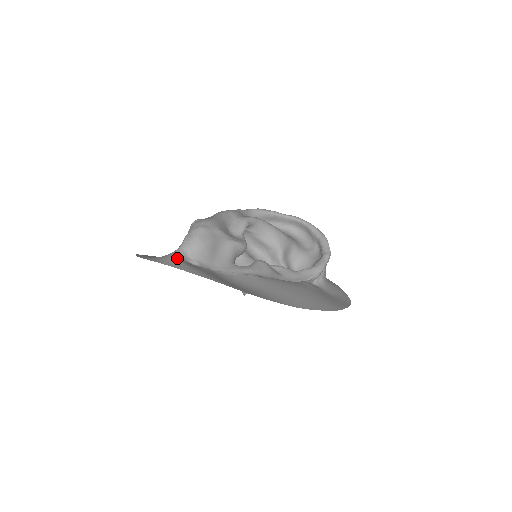
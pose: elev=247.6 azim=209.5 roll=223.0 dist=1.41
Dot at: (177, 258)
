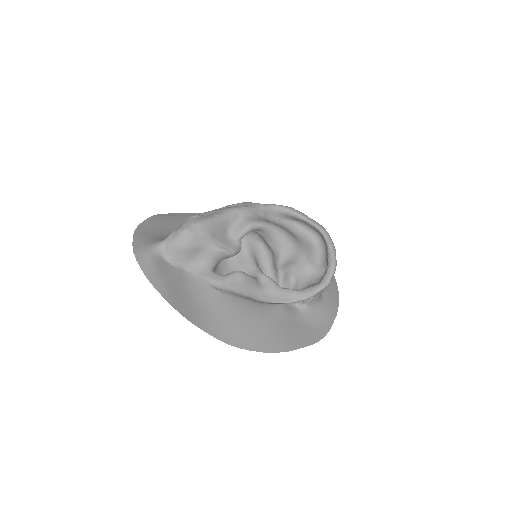
Dot at: (152, 253)
